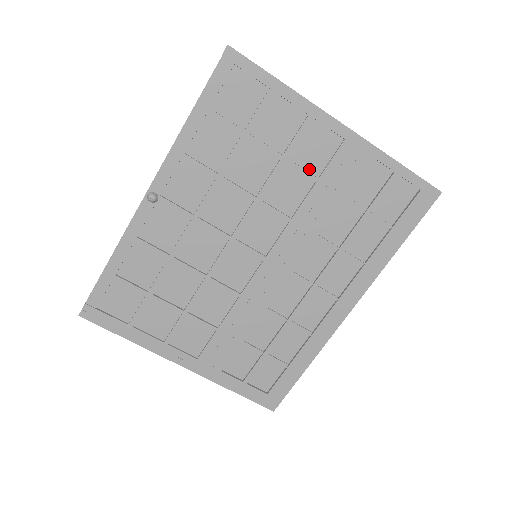
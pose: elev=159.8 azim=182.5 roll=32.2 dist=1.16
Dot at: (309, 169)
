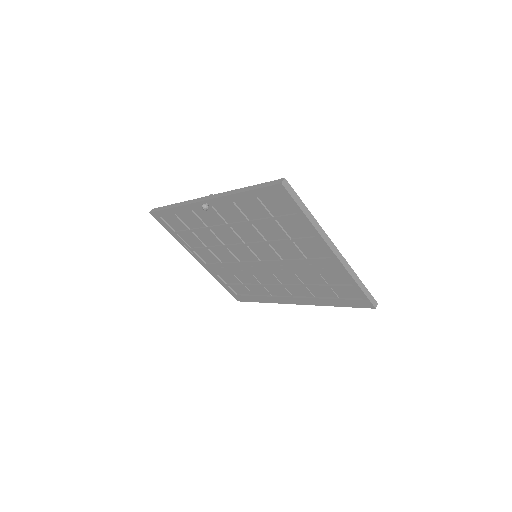
Dot at: (304, 252)
